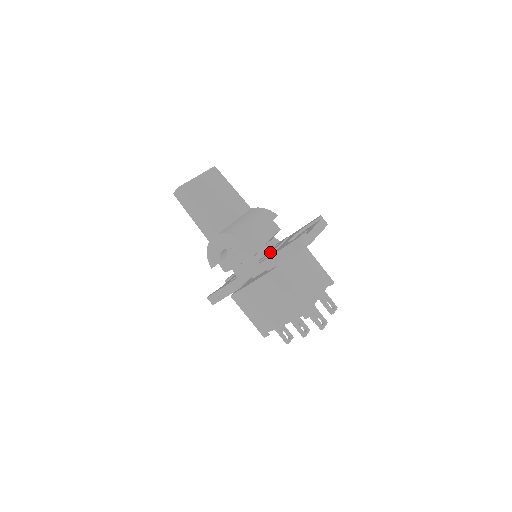
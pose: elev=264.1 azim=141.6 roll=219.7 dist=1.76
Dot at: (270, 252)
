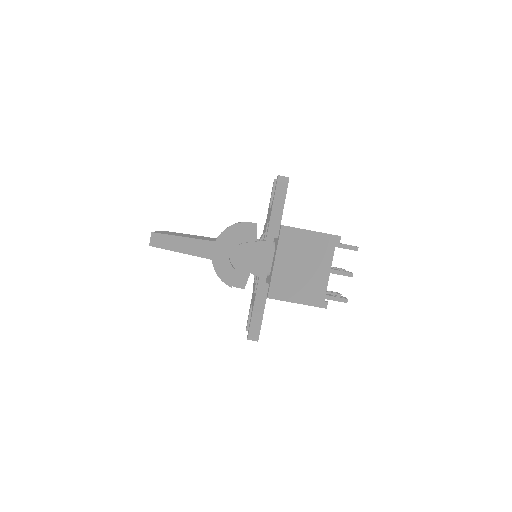
Dot at: occluded
